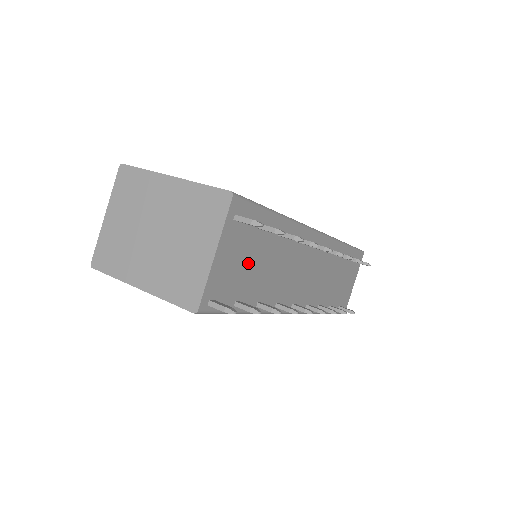
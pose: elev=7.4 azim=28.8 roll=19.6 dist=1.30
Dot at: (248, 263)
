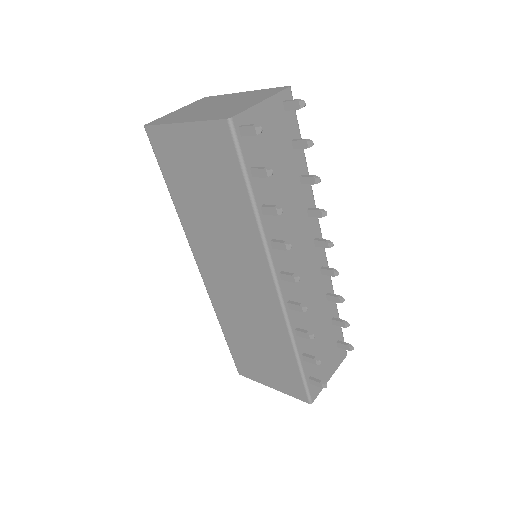
Dot at: (274, 154)
